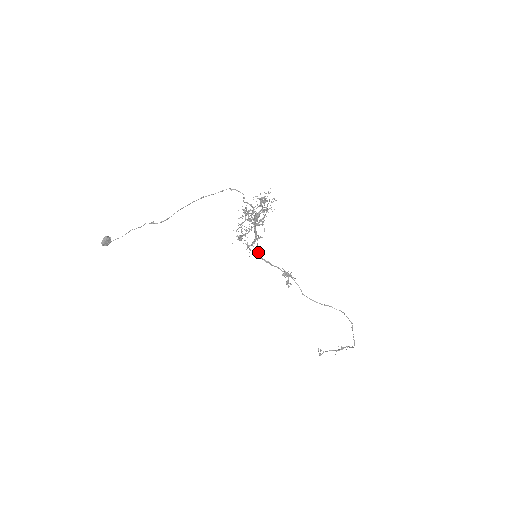
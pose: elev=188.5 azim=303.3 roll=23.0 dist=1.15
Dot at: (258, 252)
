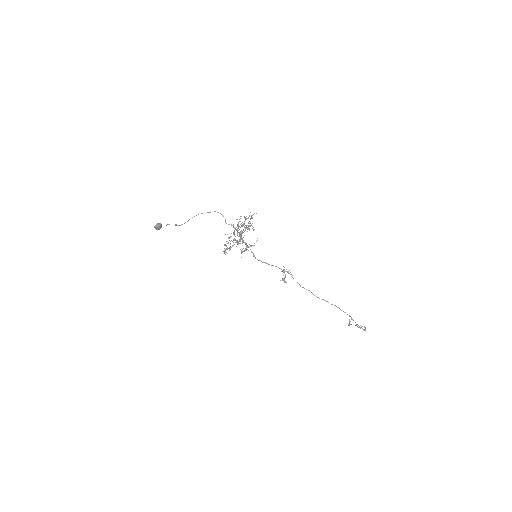
Dot at: (253, 256)
